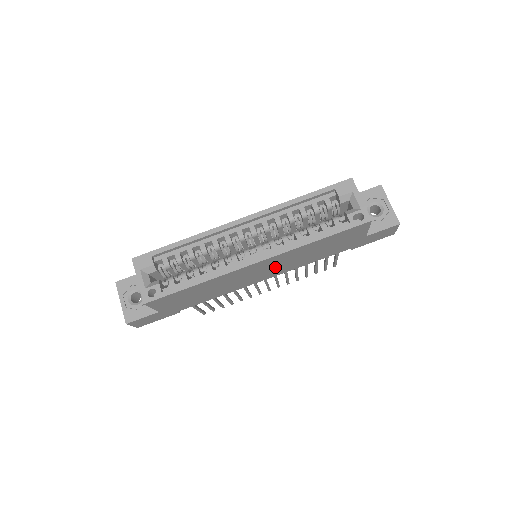
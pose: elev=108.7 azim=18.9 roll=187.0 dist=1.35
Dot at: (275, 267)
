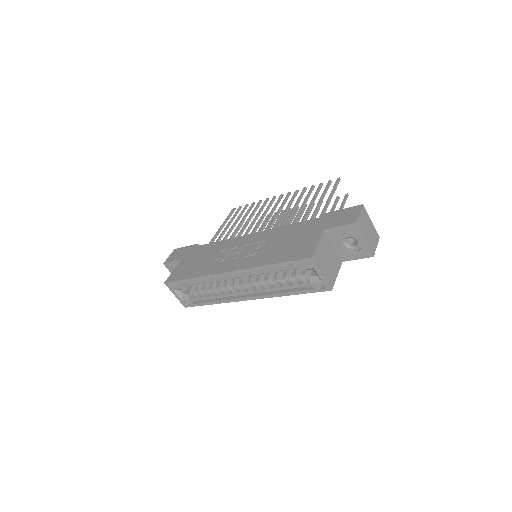
Dot at: occluded
